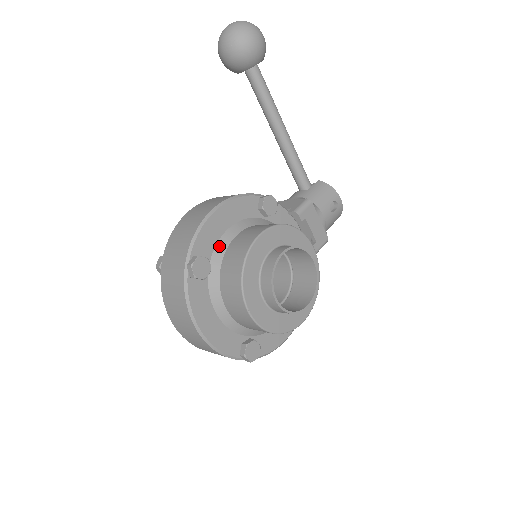
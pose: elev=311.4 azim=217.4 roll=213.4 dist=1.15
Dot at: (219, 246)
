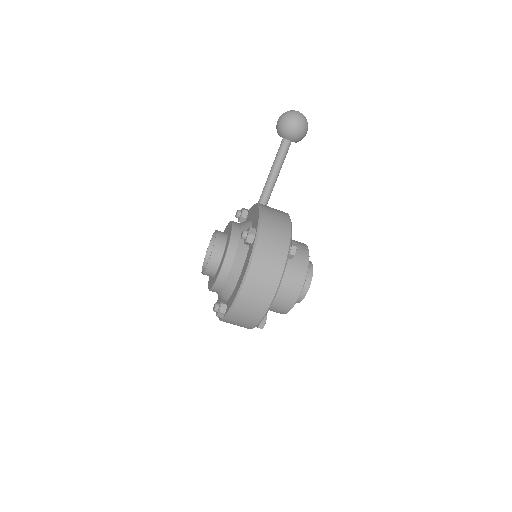
Dot at: occluded
